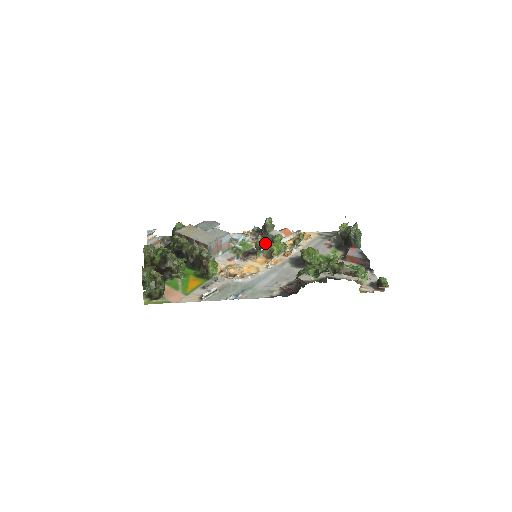
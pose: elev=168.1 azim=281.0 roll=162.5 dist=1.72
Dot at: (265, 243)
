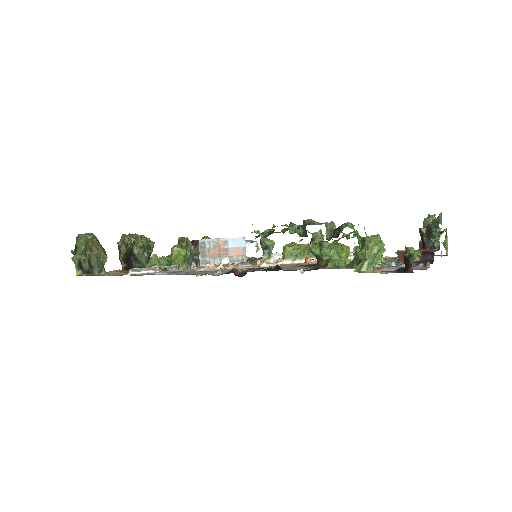
Dot at: occluded
